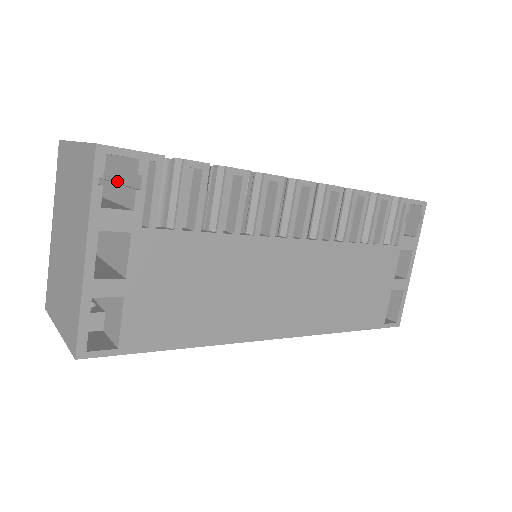
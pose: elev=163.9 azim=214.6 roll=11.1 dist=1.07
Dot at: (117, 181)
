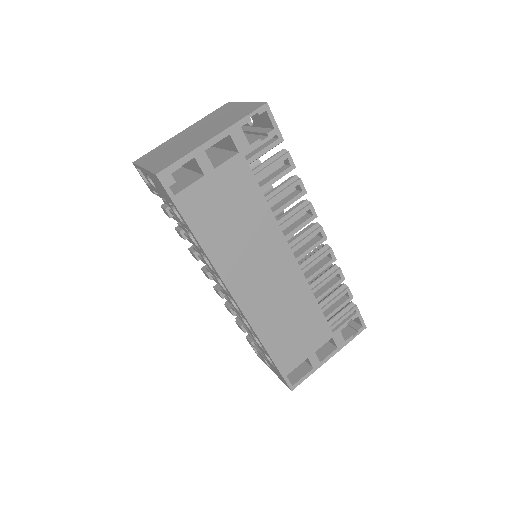
Dot at: occluded
